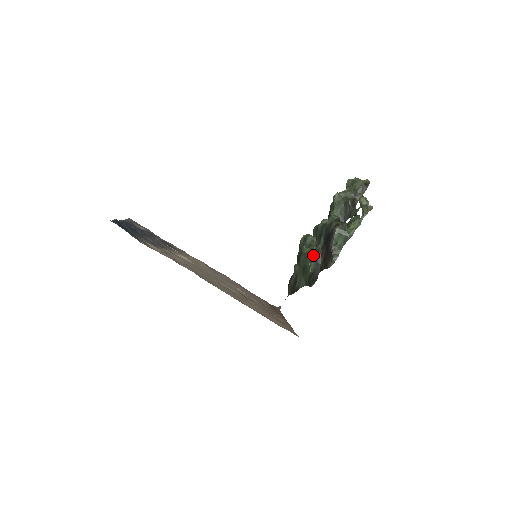
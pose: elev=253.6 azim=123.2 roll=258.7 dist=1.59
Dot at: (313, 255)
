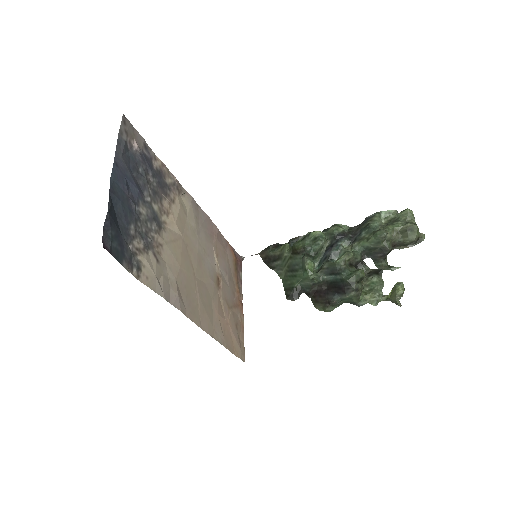
Dot at: (311, 281)
